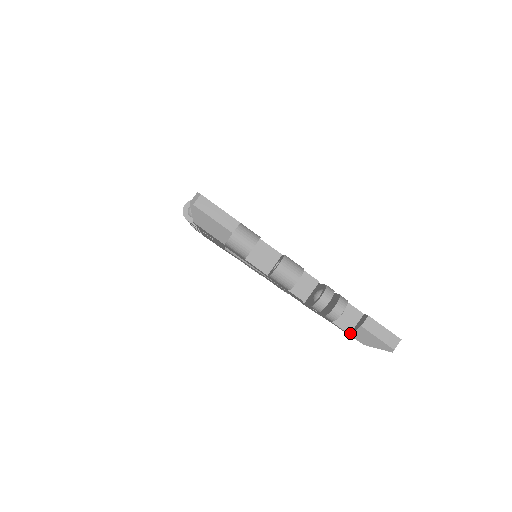
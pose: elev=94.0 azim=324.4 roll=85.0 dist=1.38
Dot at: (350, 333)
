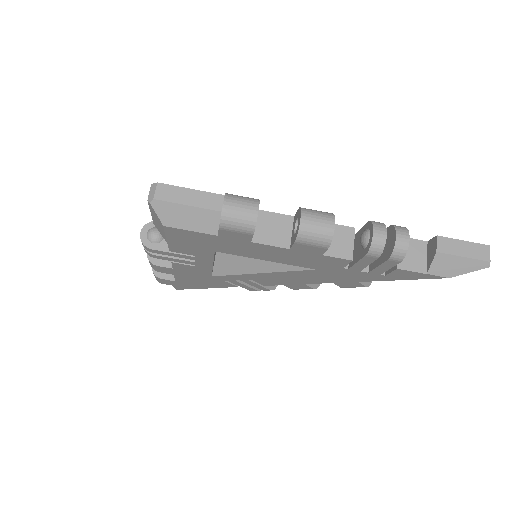
Dot at: (426, 272)
